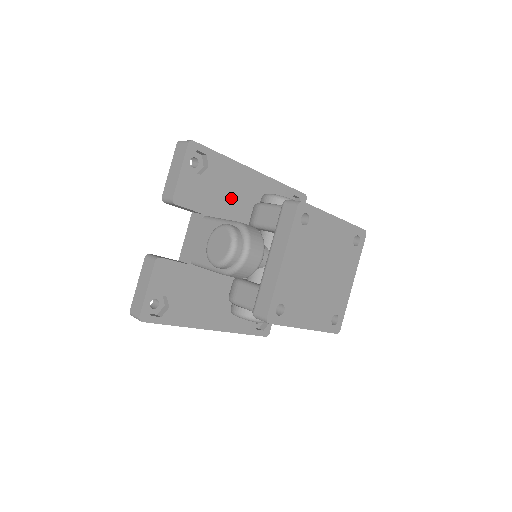
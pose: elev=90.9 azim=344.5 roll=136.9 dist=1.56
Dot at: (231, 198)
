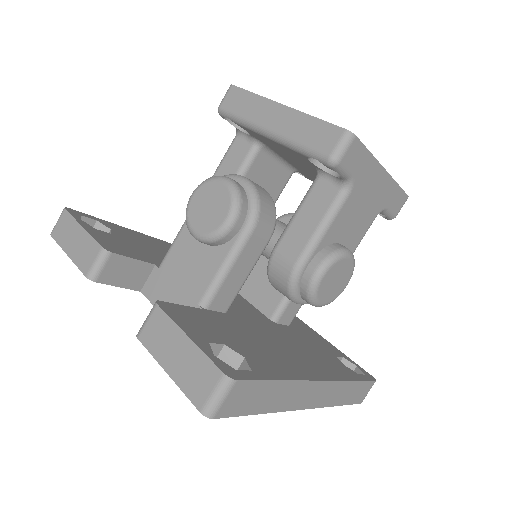
Dot at: occluded
